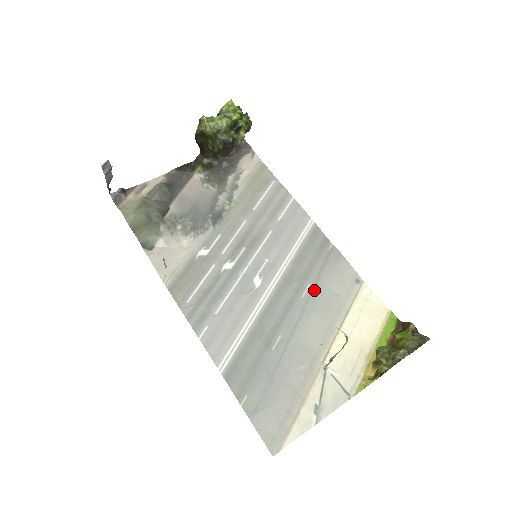
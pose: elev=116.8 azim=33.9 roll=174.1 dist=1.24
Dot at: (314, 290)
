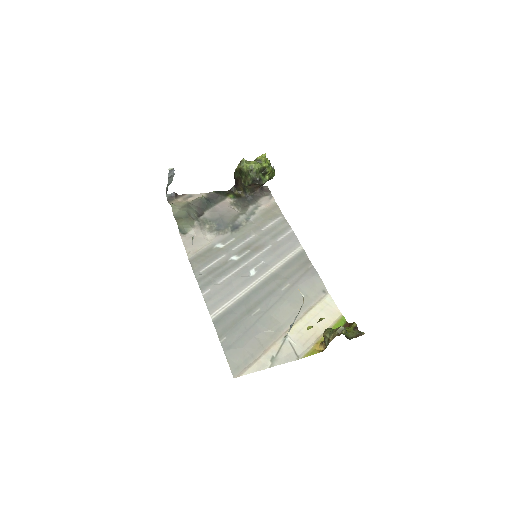
Dot at: (291, 288)
